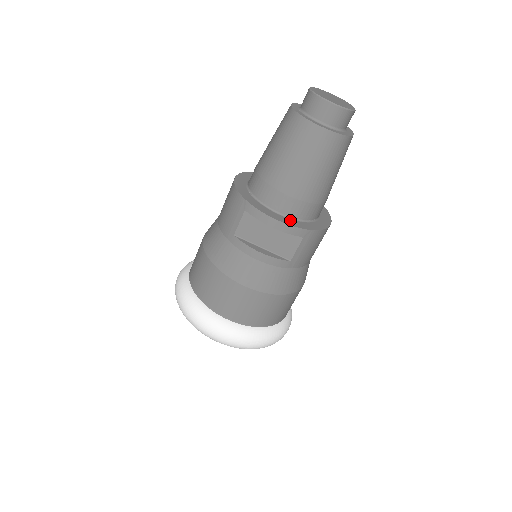
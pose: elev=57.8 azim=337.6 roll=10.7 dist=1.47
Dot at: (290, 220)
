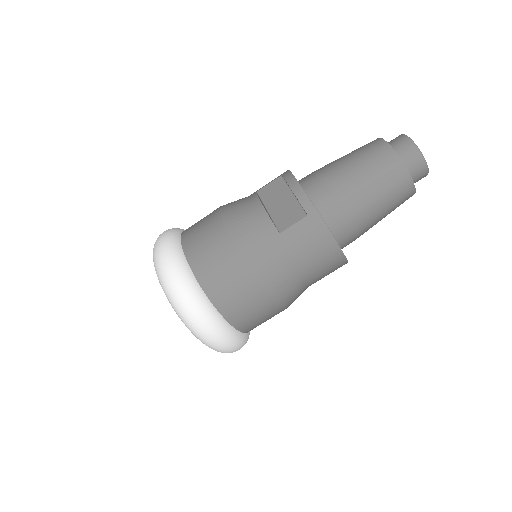
Dot at: (309, 198)
